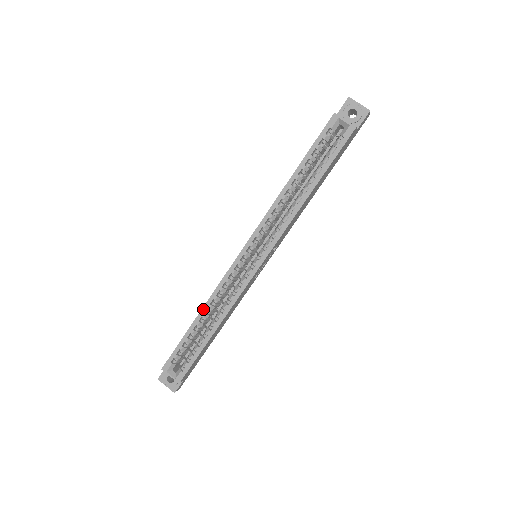
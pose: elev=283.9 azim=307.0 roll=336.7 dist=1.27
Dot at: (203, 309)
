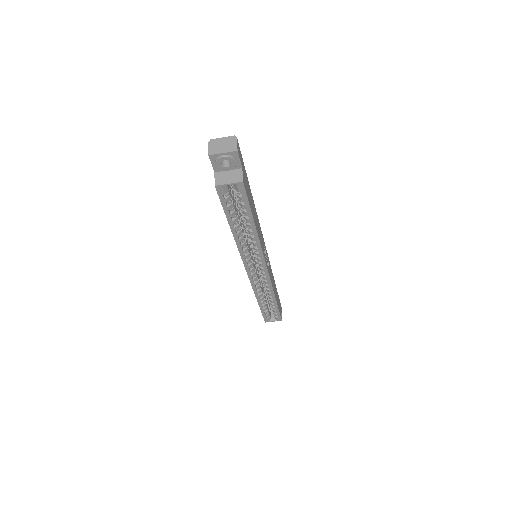
Dot at: (257, 299)
